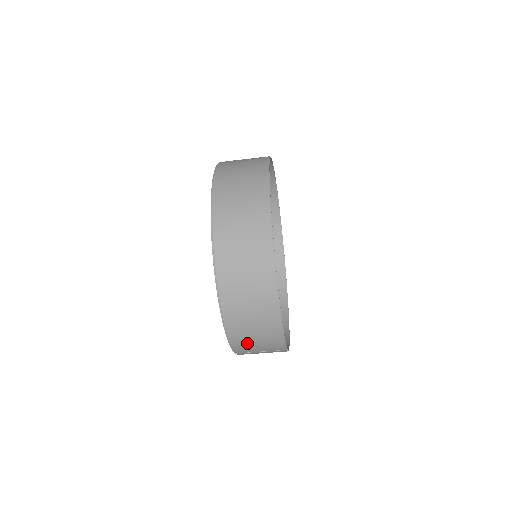
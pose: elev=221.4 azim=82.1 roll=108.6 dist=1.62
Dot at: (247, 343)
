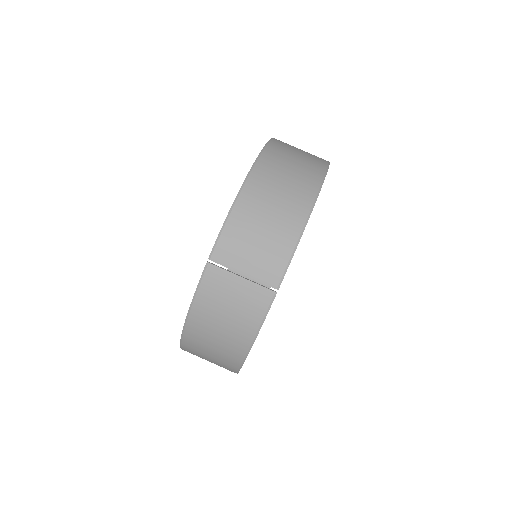
Dot at: (246, 234)
